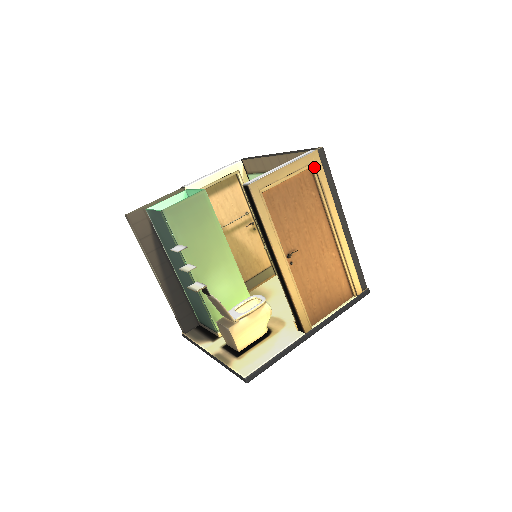
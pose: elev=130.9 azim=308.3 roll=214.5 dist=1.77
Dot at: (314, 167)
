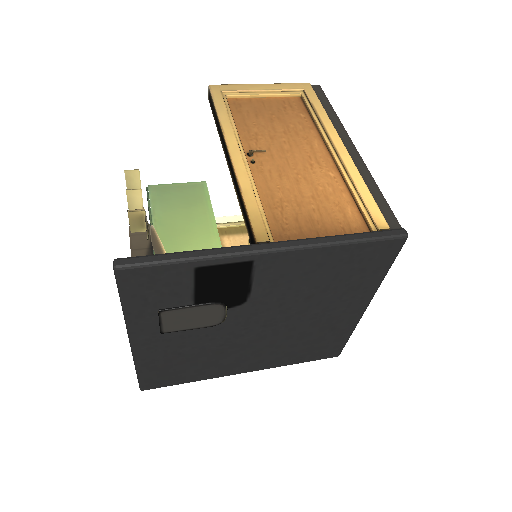
Dot at: (304, 95)
